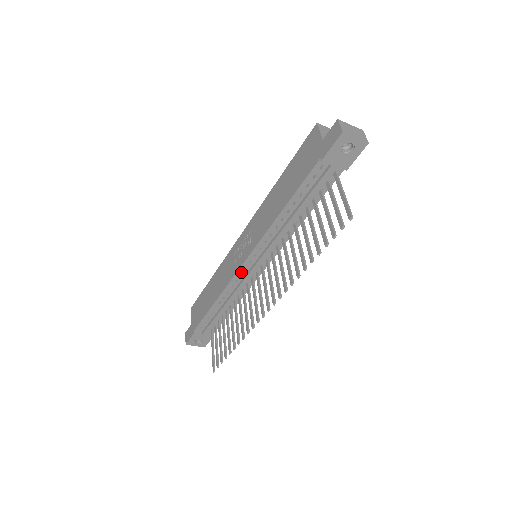
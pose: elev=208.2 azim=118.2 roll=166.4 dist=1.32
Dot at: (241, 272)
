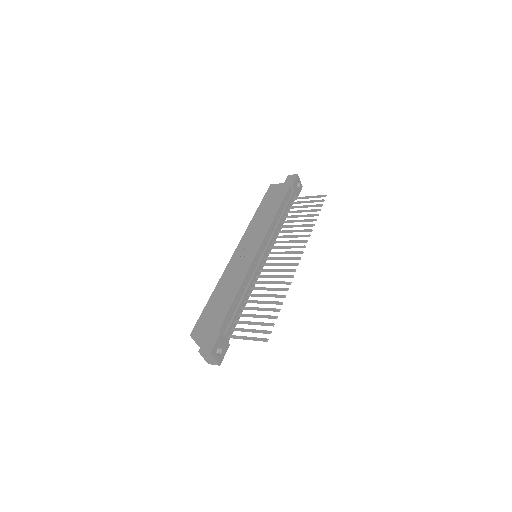
Dot at: (256, 260)
